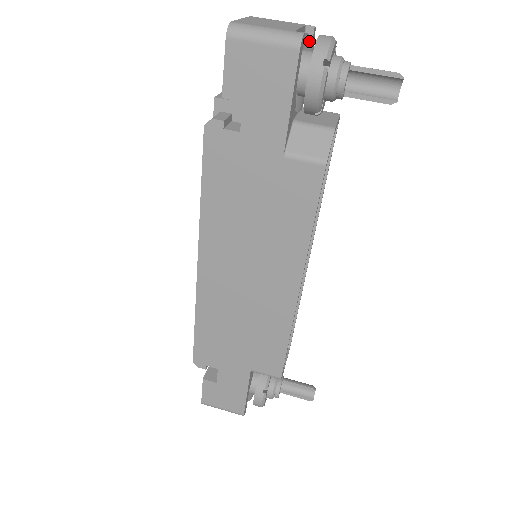
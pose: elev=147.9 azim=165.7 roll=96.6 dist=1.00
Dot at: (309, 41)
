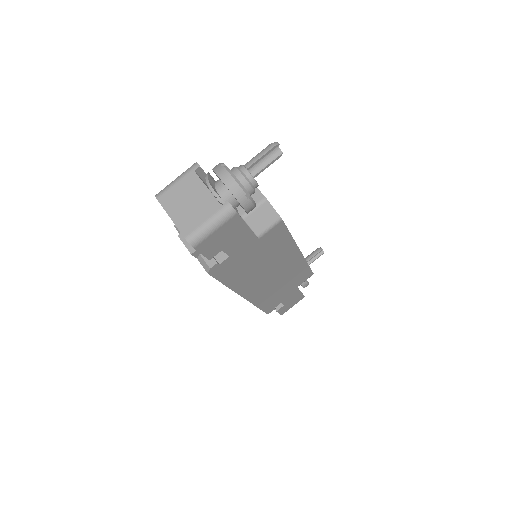
Dot at: (209, 180)
